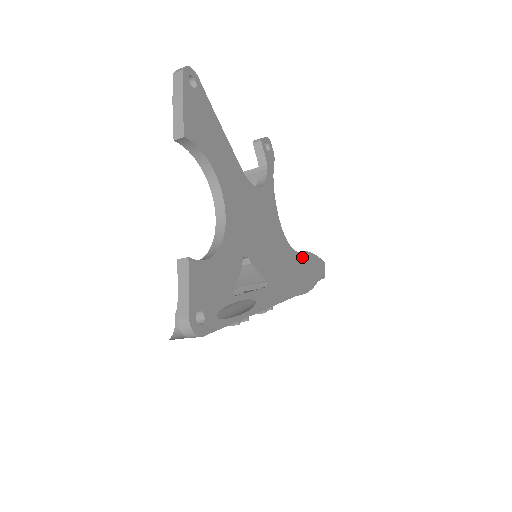
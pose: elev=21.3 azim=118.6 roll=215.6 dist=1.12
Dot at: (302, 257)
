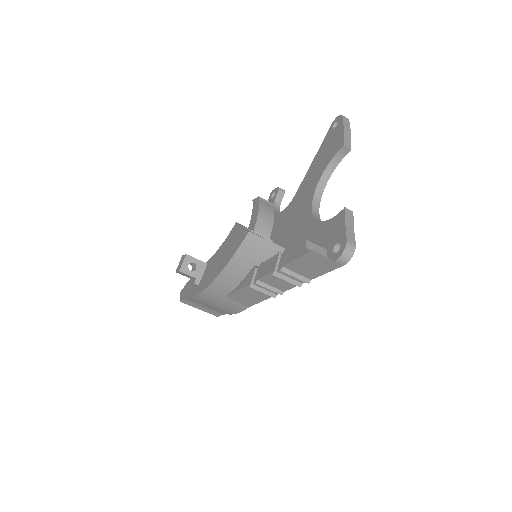
Dot at: occluded
